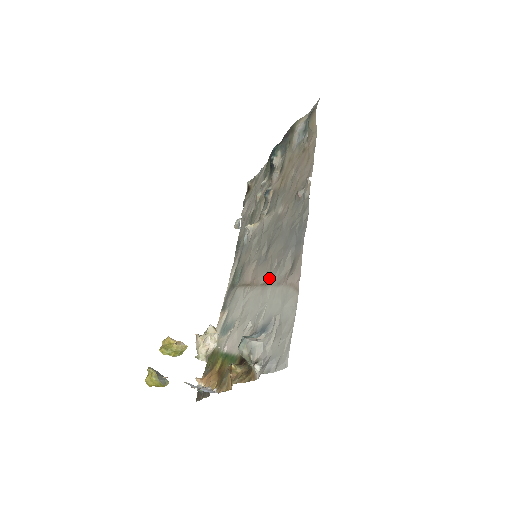
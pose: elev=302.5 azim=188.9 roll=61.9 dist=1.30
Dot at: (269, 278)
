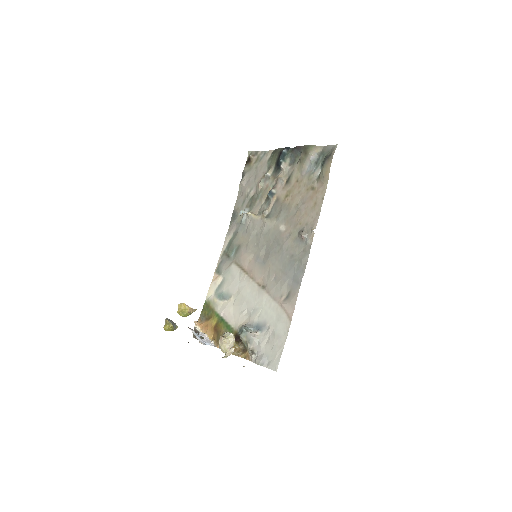
Dot at: (266, 285)
